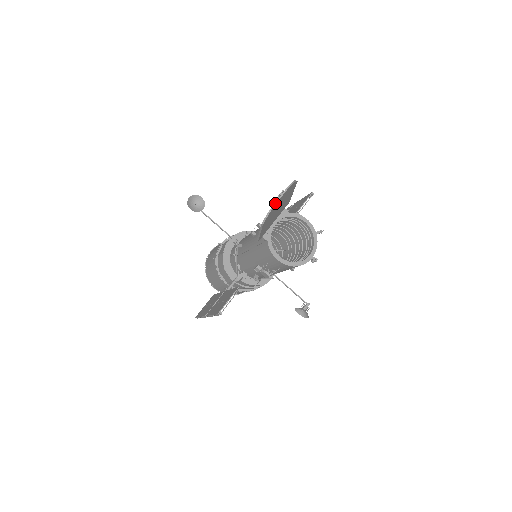
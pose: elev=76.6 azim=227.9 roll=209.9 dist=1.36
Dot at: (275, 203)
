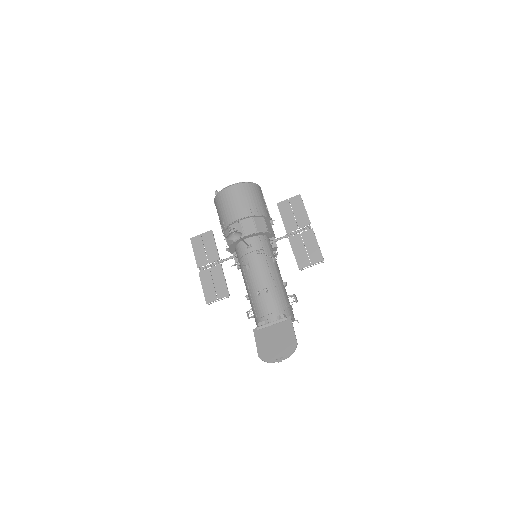
Dot at: occluded
